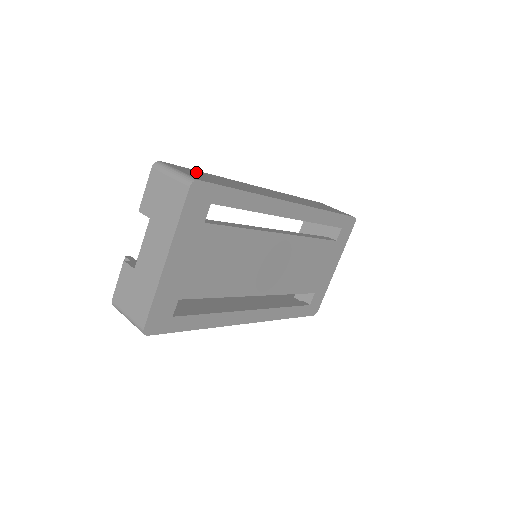
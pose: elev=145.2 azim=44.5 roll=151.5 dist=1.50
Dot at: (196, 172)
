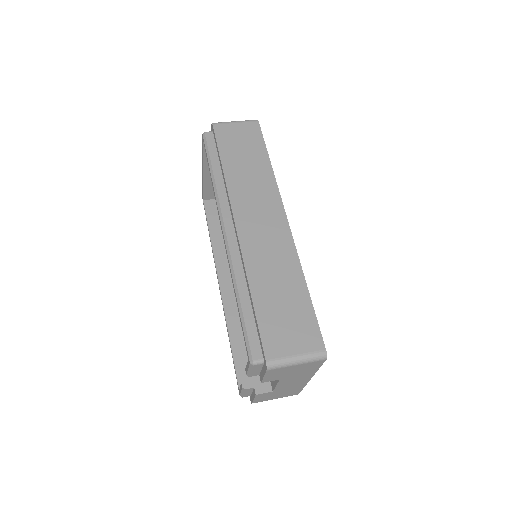
Dot at: (273, 324)
